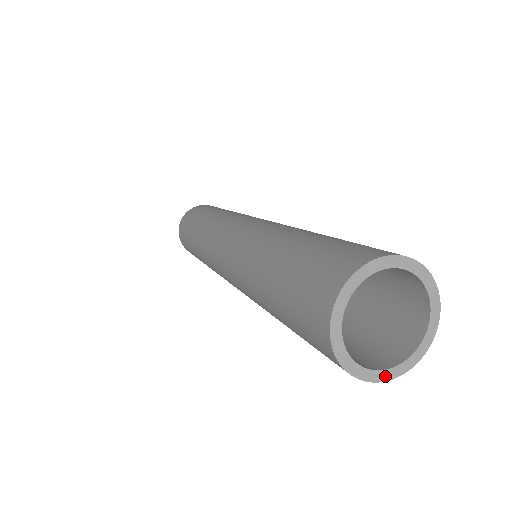
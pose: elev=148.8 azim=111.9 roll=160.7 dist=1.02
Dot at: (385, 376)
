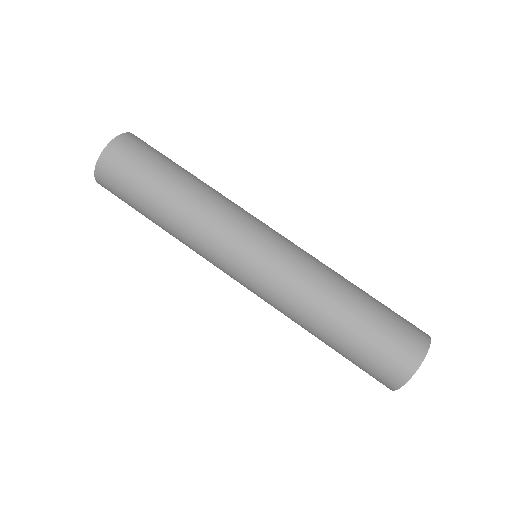
Dot at: occluded
